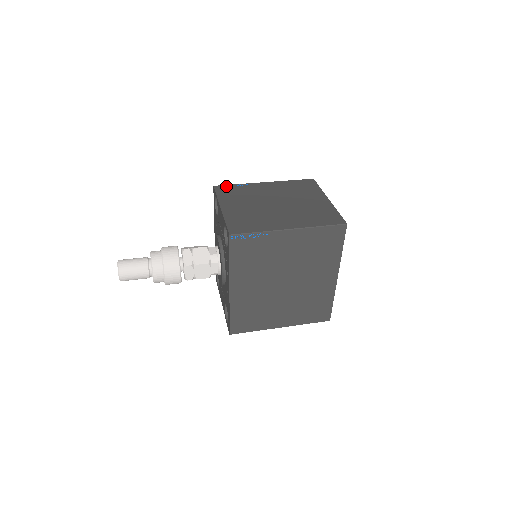
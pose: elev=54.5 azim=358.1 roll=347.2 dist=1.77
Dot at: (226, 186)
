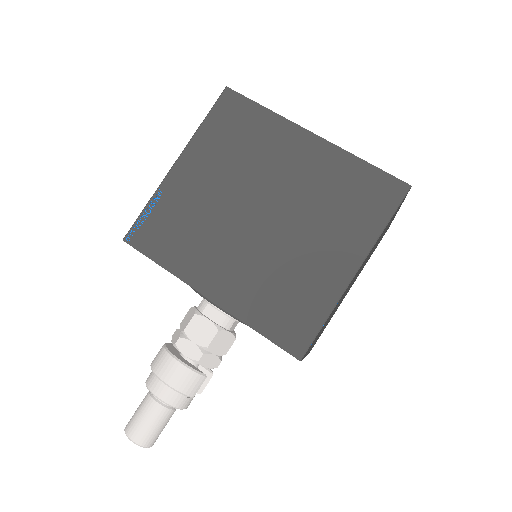
Dot at: occluded
